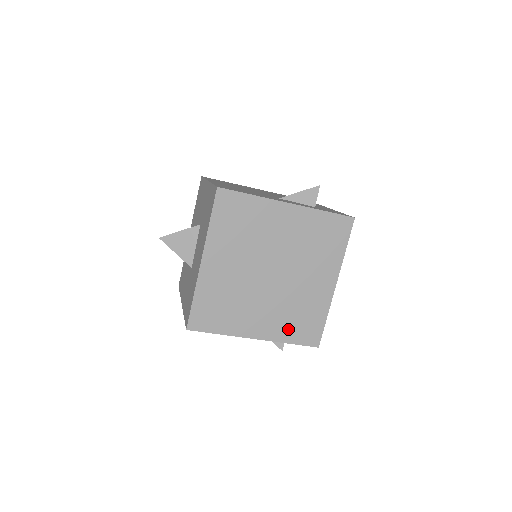
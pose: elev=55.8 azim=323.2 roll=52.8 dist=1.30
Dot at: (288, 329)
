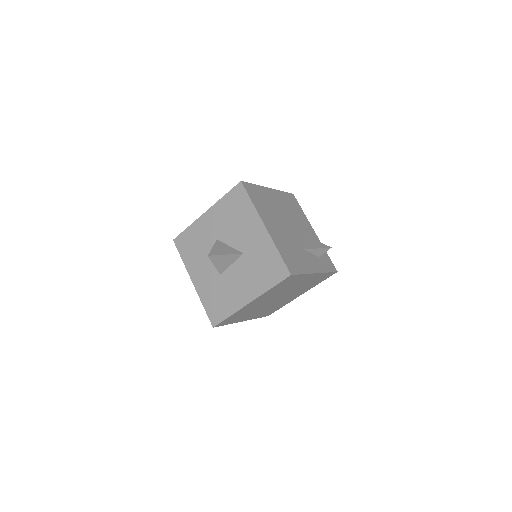
Dot at: (262, 314)
